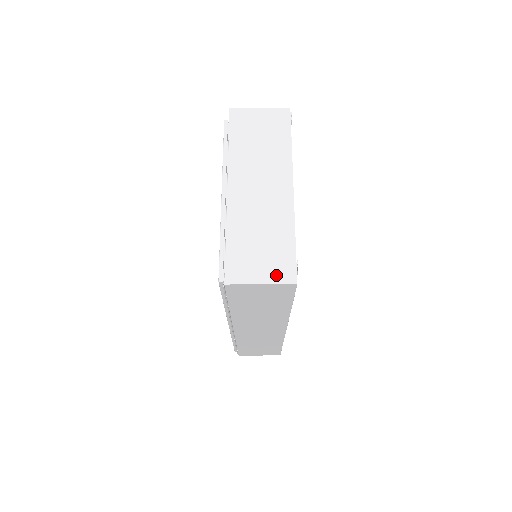
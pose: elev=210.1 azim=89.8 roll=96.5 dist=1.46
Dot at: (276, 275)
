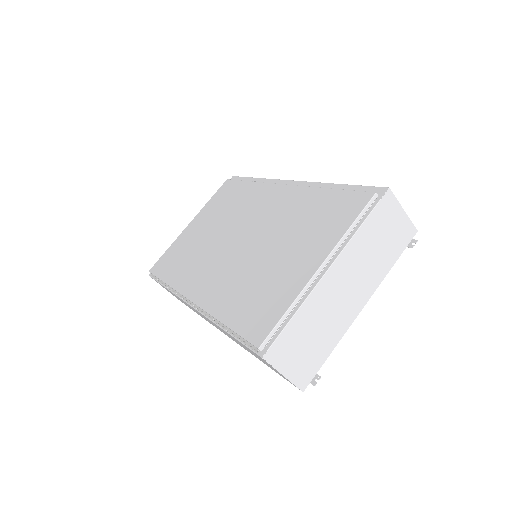
Dot at: (298, 375)
